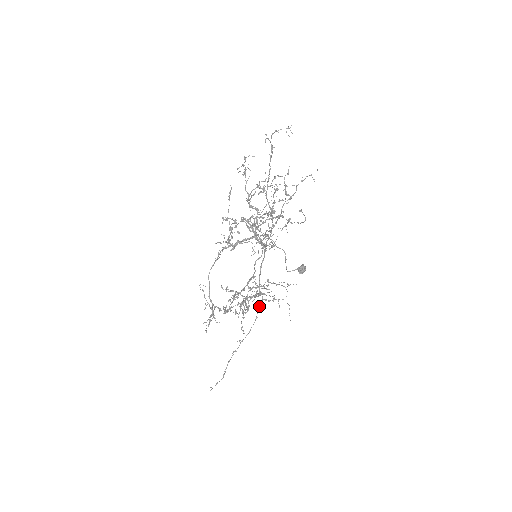
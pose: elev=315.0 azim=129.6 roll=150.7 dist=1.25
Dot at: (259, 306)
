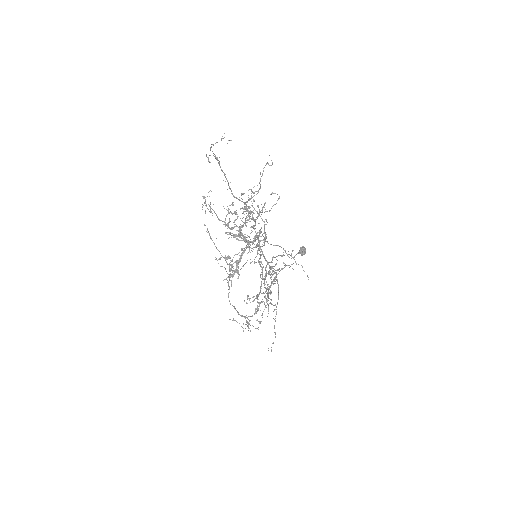
Dot at: occluded
